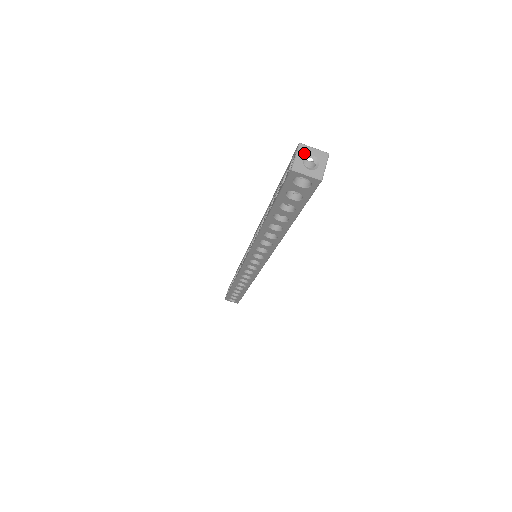
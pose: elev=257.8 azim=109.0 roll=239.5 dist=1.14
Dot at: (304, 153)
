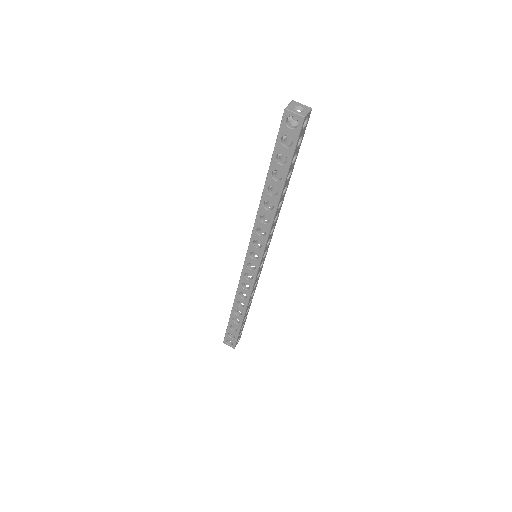
Dot at: (295, 104)
